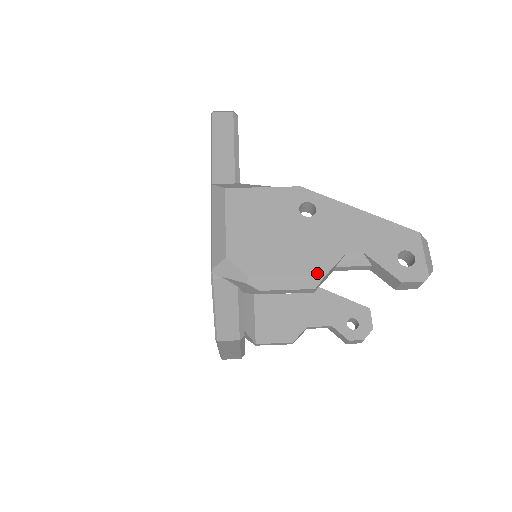
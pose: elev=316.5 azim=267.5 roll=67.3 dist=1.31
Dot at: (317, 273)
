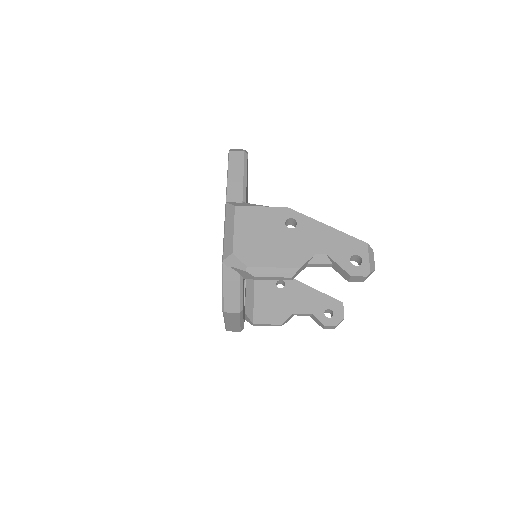
Dot at: (294, 267)
